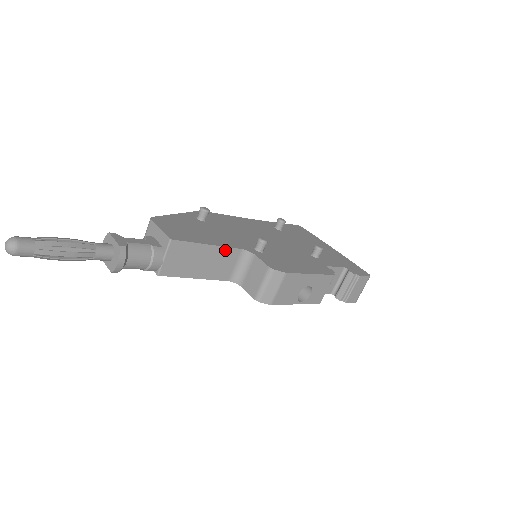
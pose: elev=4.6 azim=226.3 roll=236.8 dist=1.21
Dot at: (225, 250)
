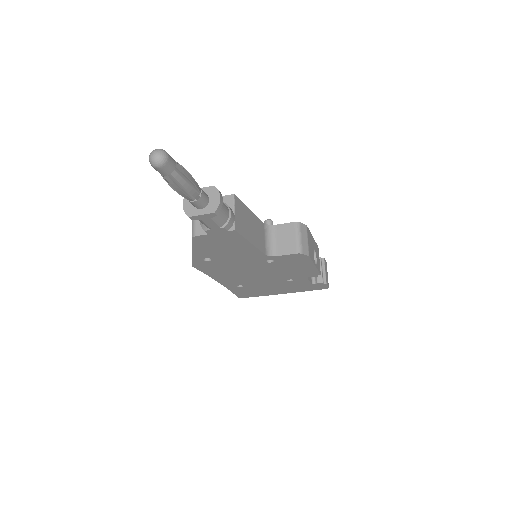
Dot at: (257, 220)
